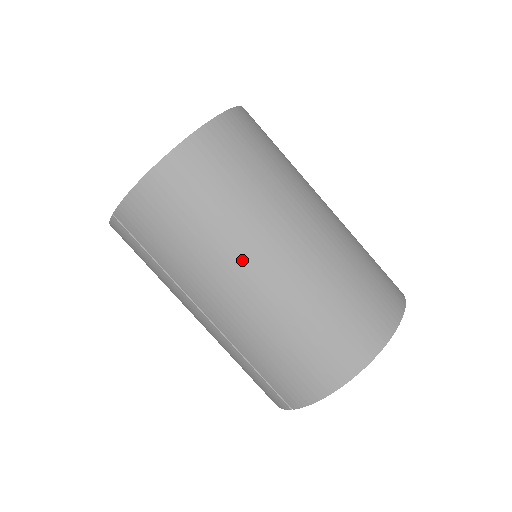
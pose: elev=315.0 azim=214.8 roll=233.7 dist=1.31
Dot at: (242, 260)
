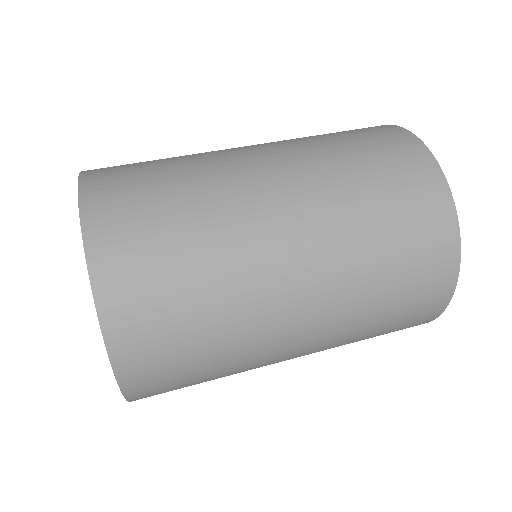
Dot at: (275, 329)
